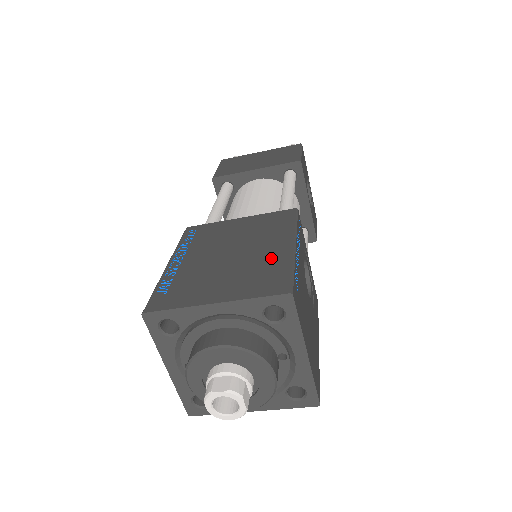
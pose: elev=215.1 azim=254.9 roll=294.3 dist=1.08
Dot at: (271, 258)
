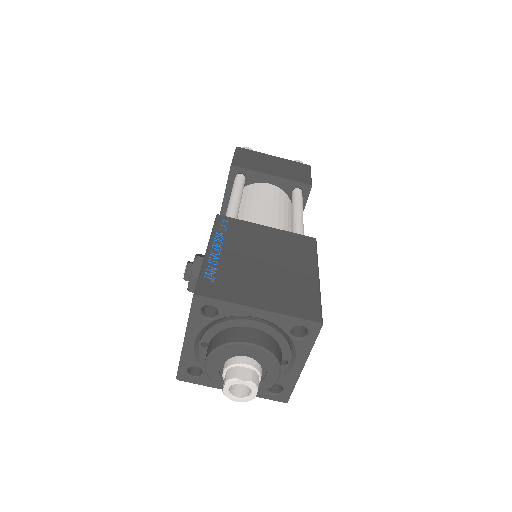
Dot at: (301, 282)
